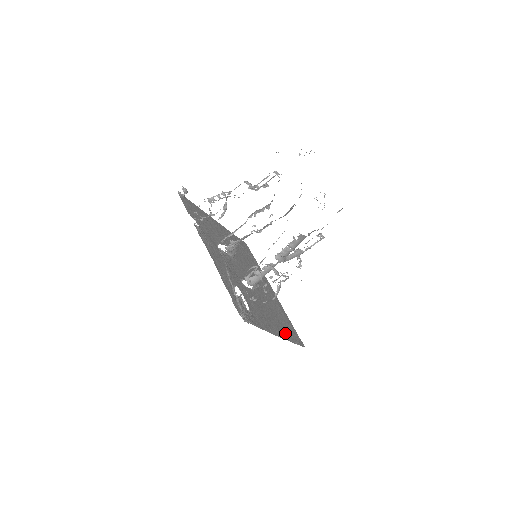
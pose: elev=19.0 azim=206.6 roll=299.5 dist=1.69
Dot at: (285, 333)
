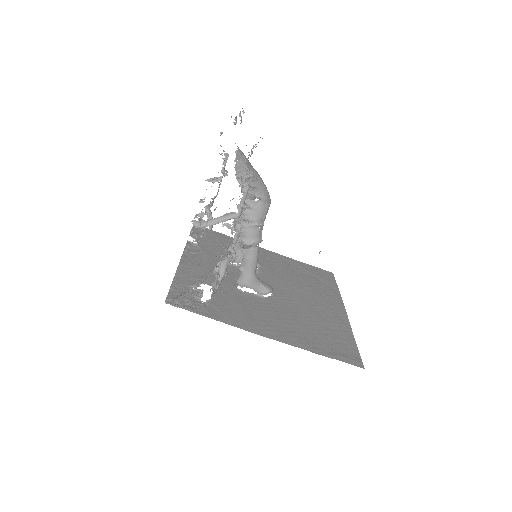
Dot at: (304, 342)
